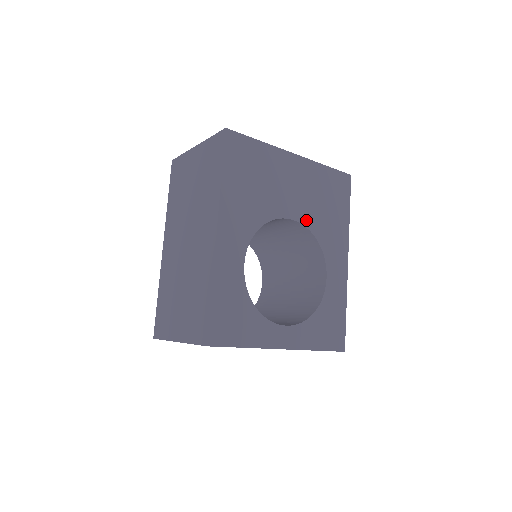
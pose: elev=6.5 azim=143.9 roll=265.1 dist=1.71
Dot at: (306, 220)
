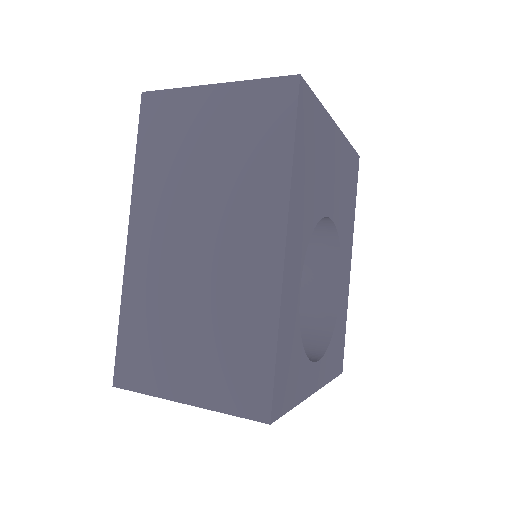
Dot at: (336, 217)
